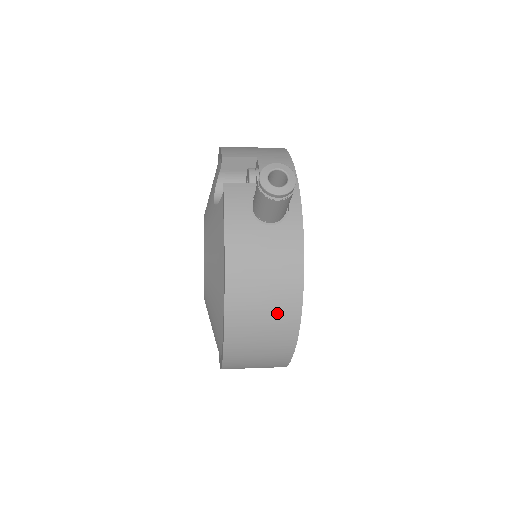
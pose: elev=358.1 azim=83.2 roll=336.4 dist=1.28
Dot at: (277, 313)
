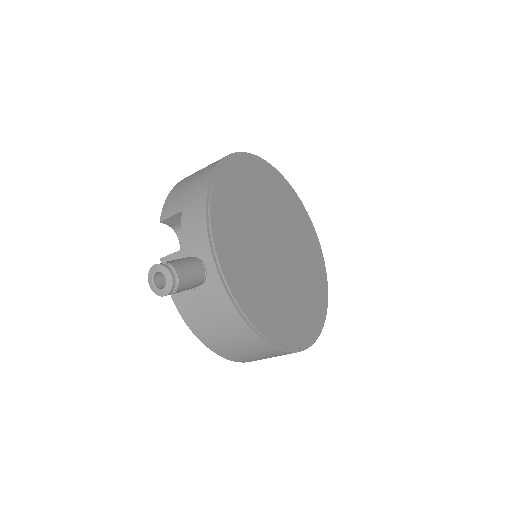
Dot at: (246, 344)
